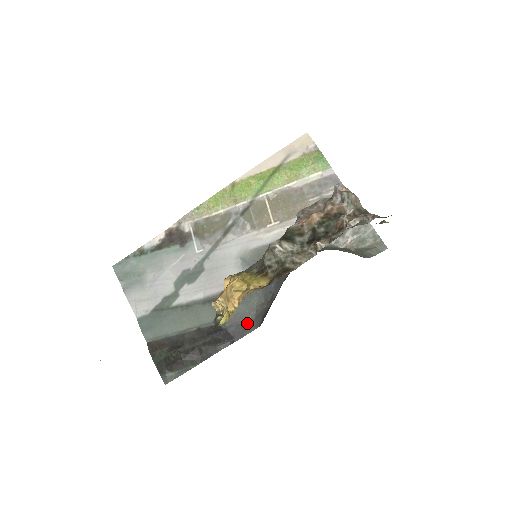
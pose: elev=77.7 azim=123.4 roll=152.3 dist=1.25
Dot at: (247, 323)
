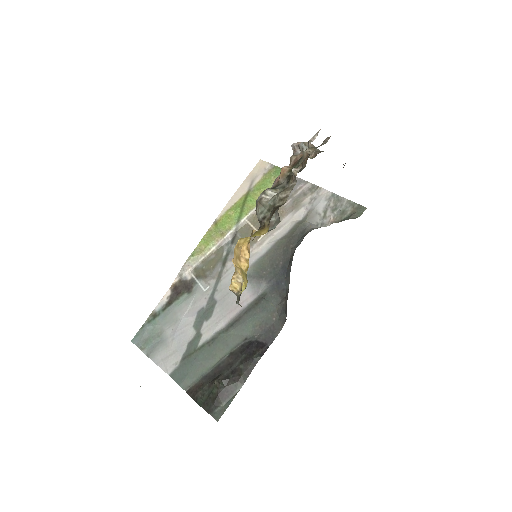
Dot at: (274, 325)
